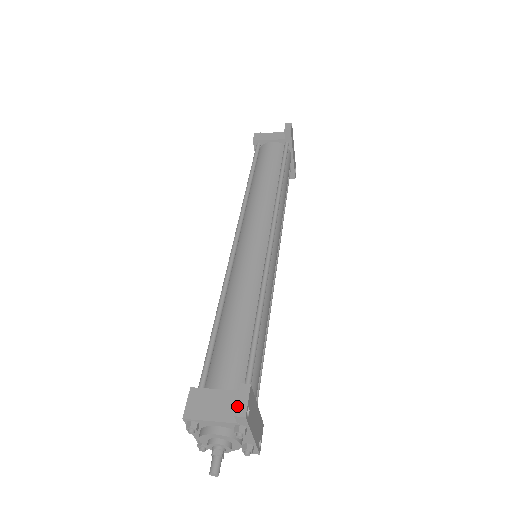
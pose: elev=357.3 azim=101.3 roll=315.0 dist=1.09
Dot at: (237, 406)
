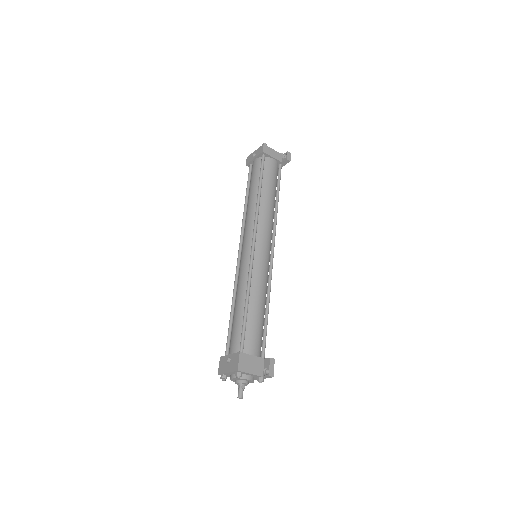
Dot at: (270, 371)
